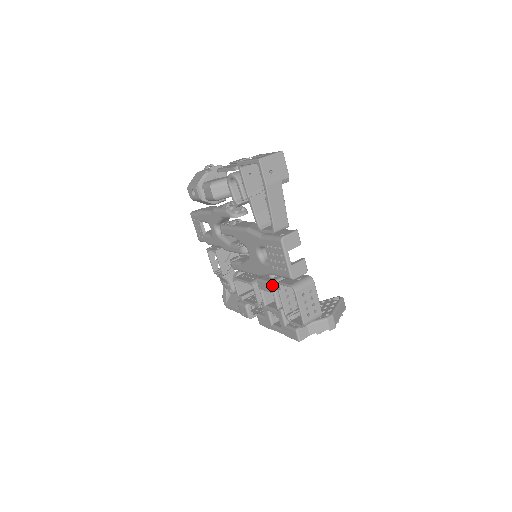
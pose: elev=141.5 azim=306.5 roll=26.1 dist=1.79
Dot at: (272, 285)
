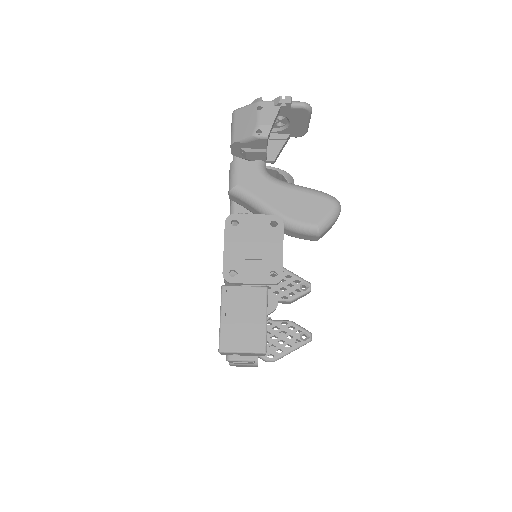
Dot at: occluded
